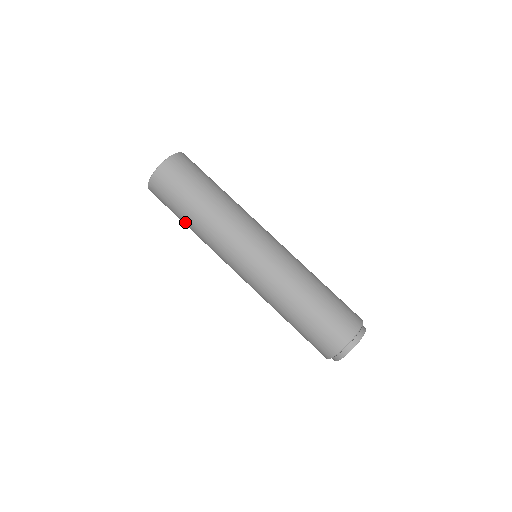
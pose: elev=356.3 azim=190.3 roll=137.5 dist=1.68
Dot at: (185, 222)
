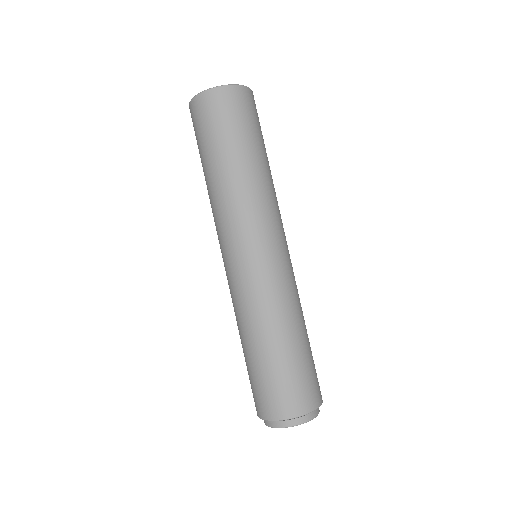
Dot at: occluded
